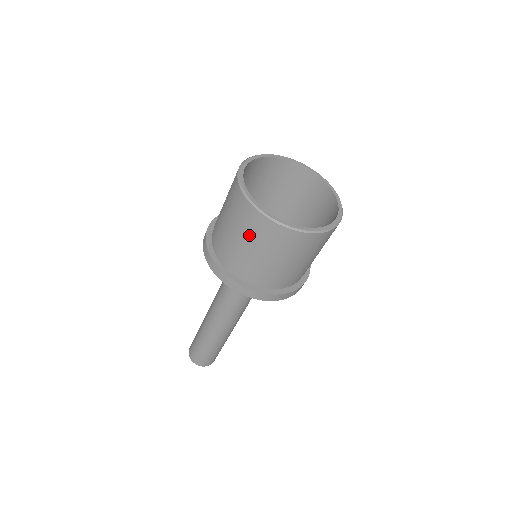
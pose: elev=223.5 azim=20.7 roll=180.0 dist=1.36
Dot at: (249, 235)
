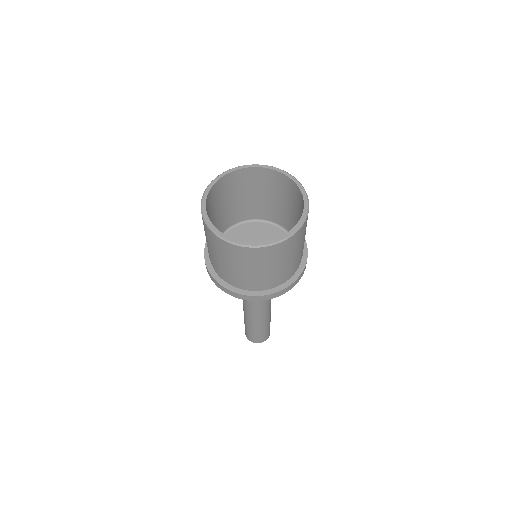
Dot at: (270, 262)
